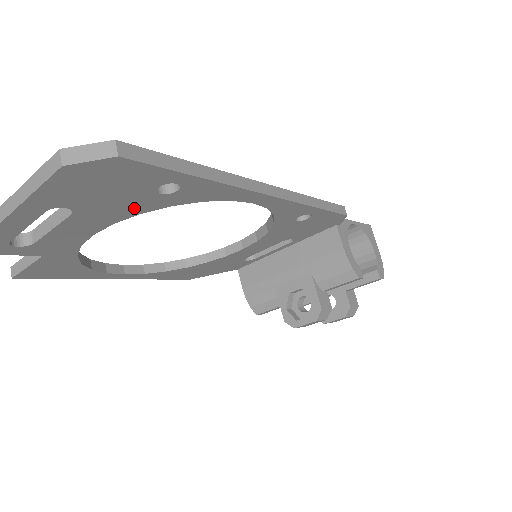
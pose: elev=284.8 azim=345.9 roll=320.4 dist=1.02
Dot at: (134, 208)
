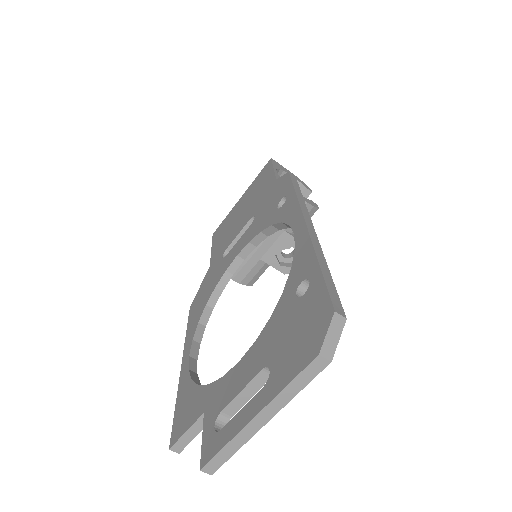
Dot at: occluded
